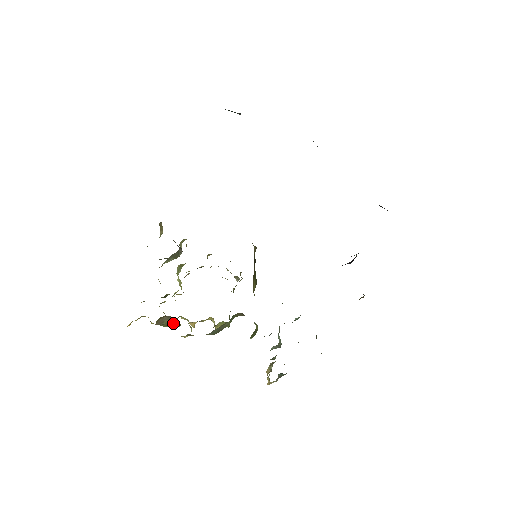
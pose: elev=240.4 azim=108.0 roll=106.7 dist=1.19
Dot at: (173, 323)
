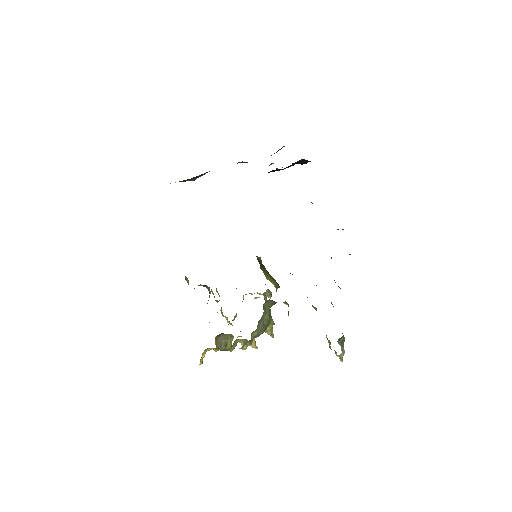
Dot at: (228, 339)
